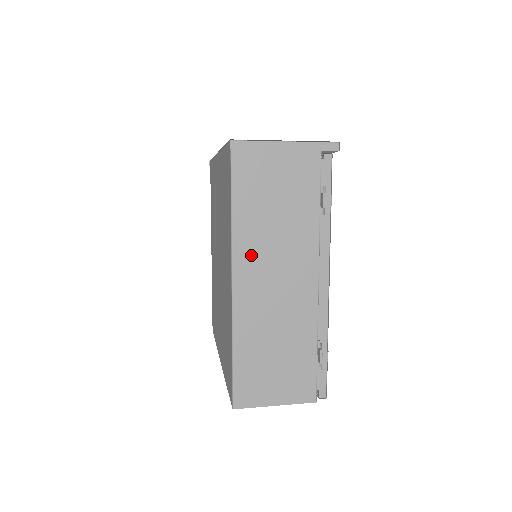
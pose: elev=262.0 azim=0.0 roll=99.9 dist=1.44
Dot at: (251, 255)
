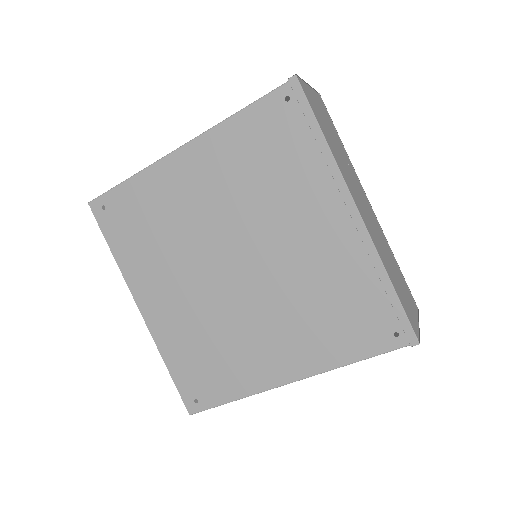
Dot at: occluded
